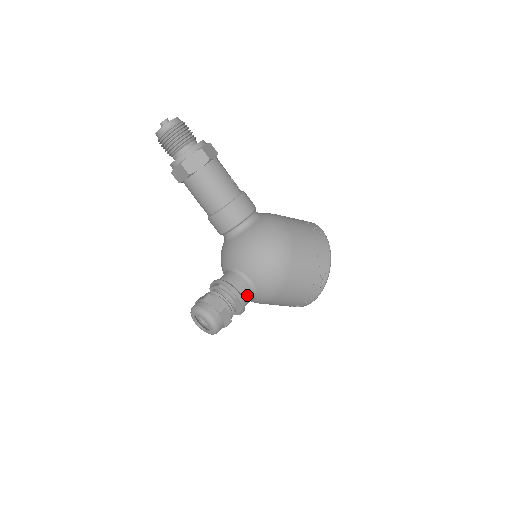
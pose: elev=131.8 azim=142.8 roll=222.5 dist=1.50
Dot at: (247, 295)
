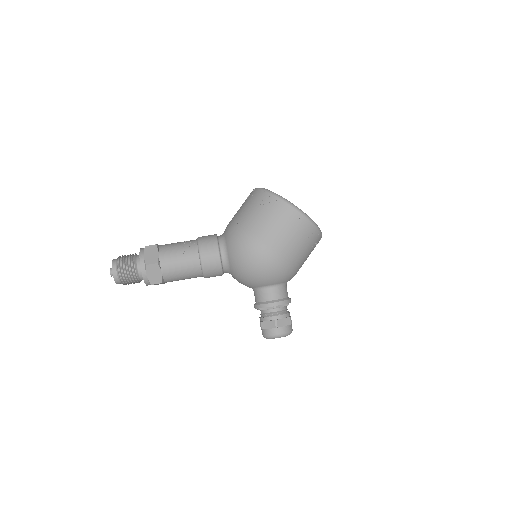
Dot at: (279, 294)
